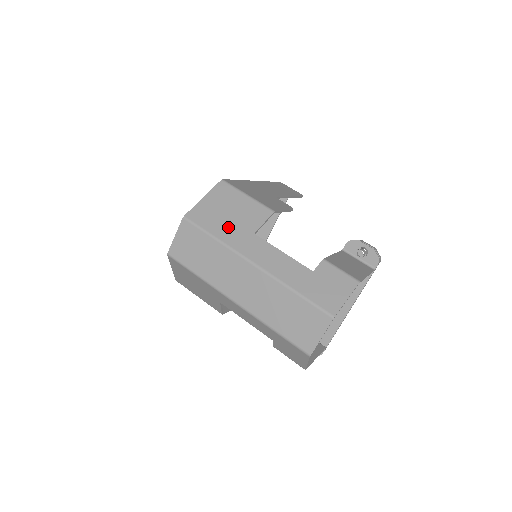
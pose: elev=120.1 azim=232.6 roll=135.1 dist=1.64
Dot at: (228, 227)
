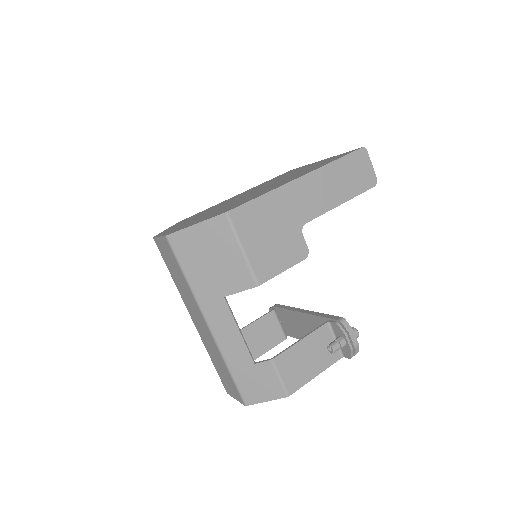
Dot at: (203, 275)
